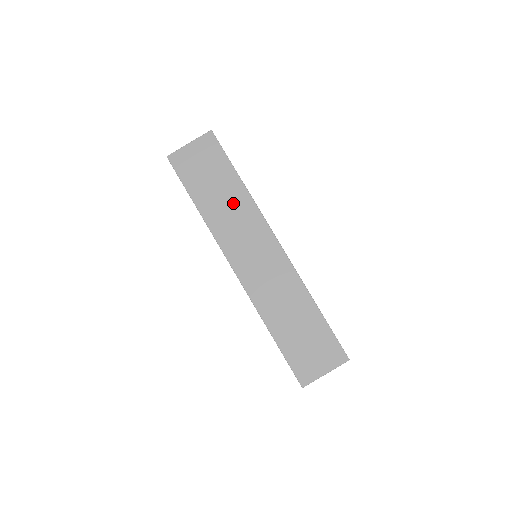
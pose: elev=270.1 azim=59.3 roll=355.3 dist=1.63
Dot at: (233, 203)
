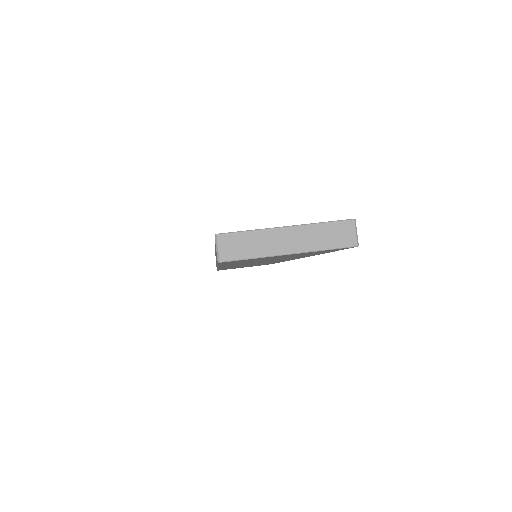
Dot at: occluded
